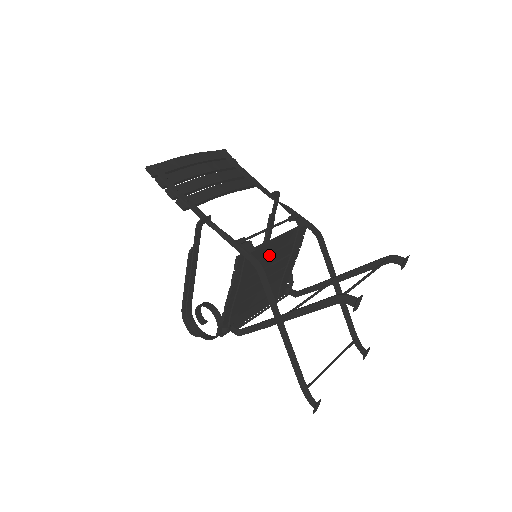
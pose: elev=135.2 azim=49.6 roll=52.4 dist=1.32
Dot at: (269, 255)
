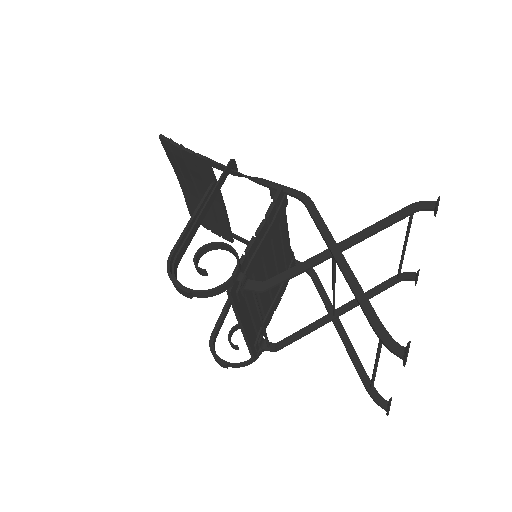
Dot at: (281, 244)
